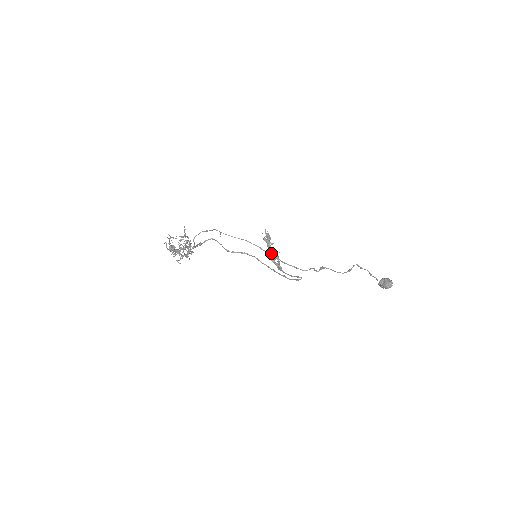
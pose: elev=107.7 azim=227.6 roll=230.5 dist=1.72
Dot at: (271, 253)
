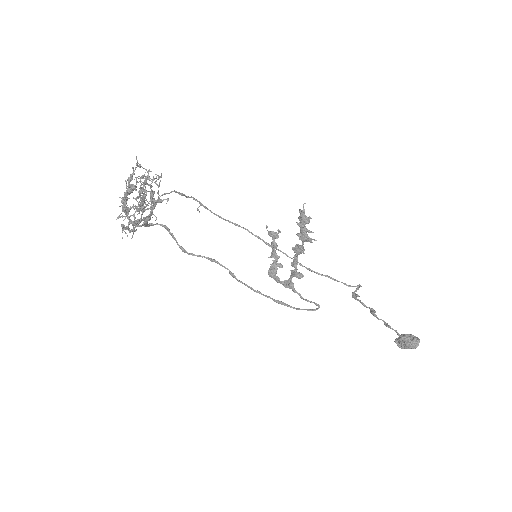
Dot at: (275, 259)
